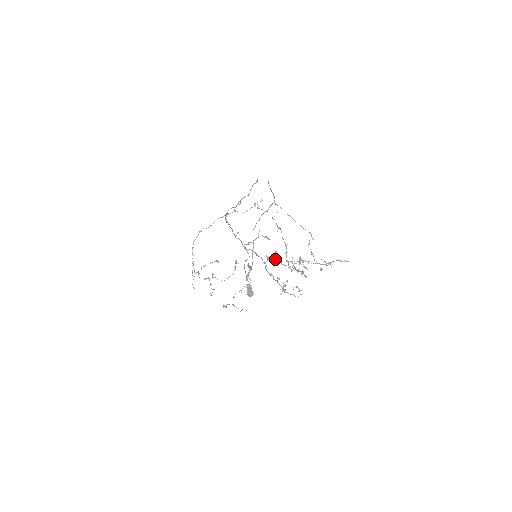
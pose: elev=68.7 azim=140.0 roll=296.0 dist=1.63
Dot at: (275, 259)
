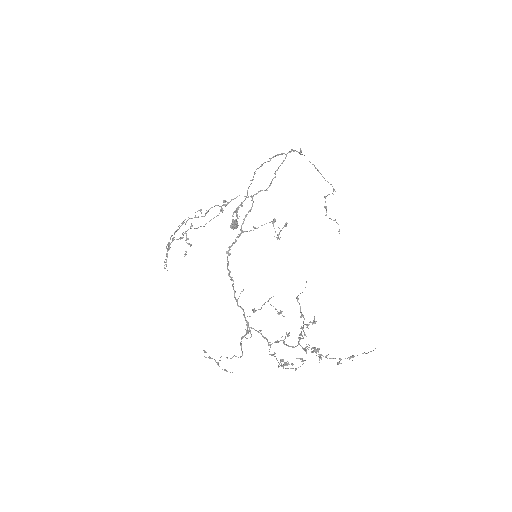
Dot at: occluded
